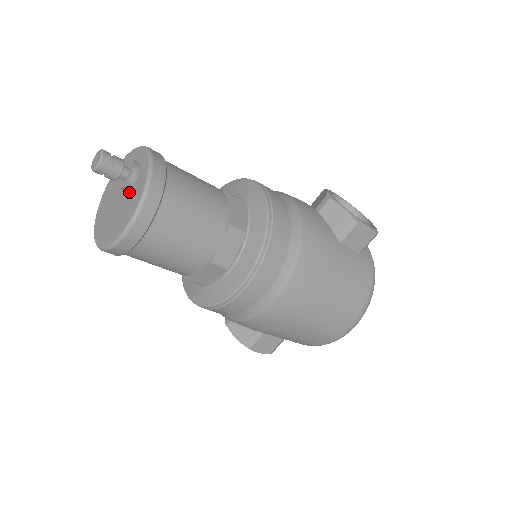
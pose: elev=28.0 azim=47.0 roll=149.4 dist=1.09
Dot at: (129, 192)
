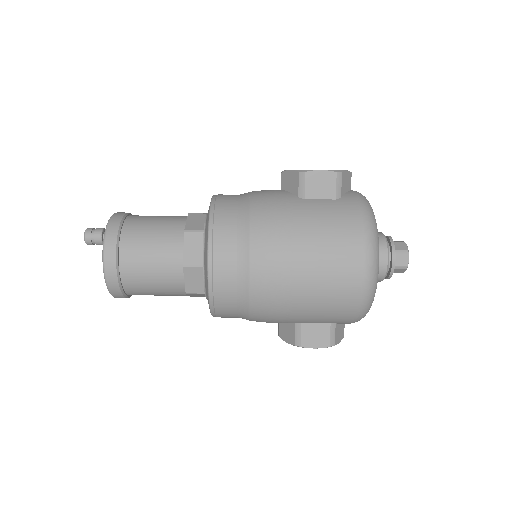
Dot at: occluded
